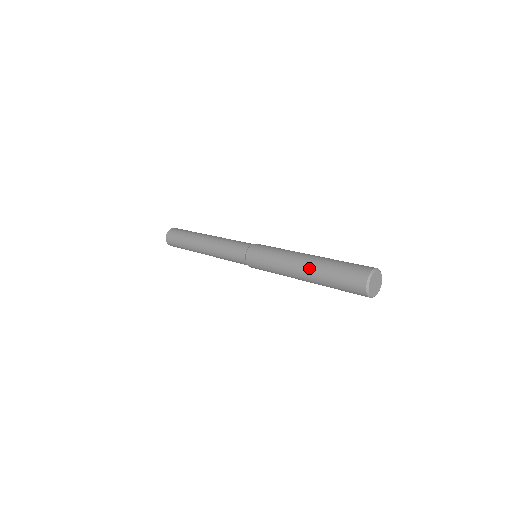
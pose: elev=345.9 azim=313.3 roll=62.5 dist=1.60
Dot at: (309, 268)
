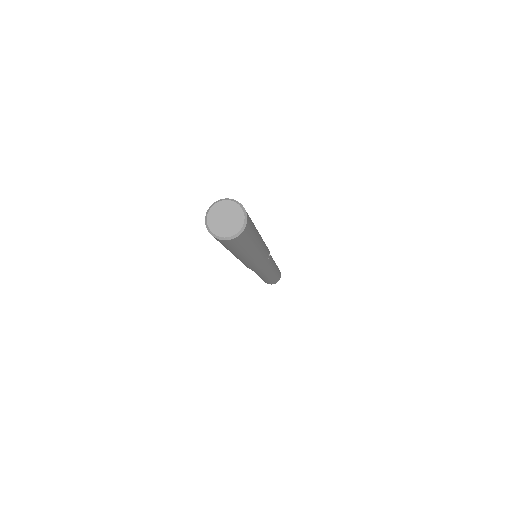
Dot at: occluded
